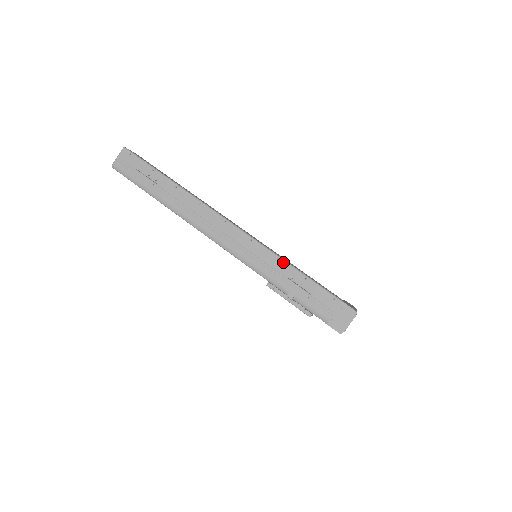
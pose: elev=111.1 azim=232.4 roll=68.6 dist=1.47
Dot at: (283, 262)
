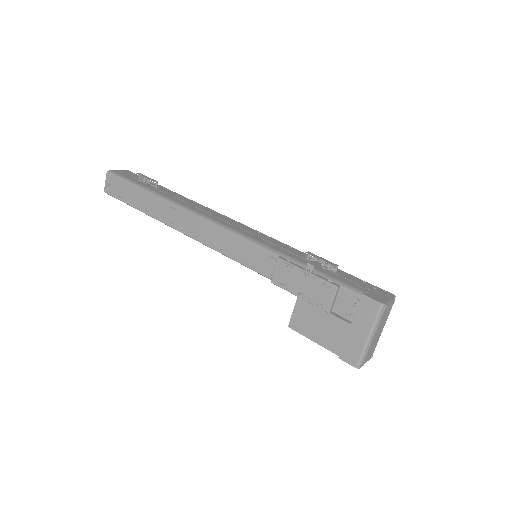
Dot at: (298, 250)
